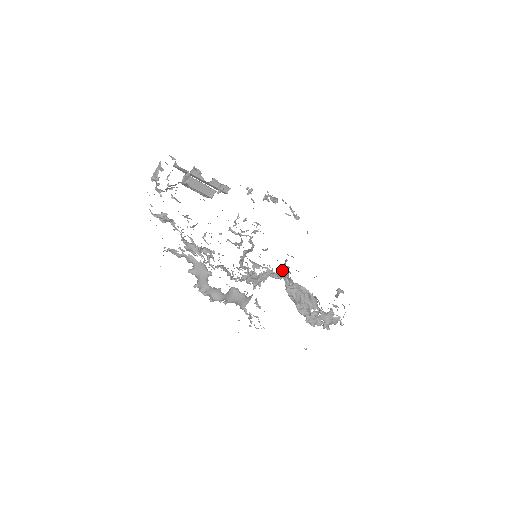
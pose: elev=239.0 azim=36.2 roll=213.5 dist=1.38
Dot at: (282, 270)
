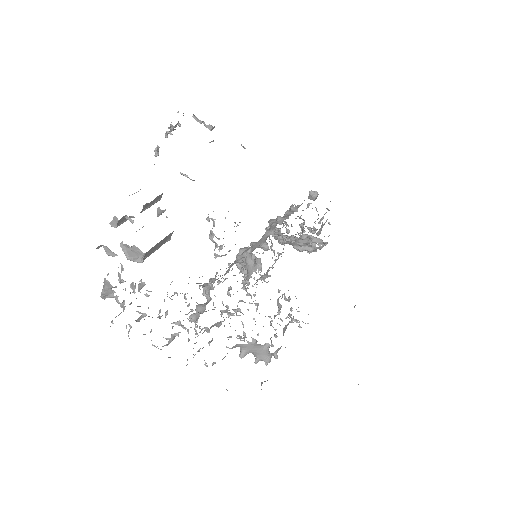
Dot at: occluded
